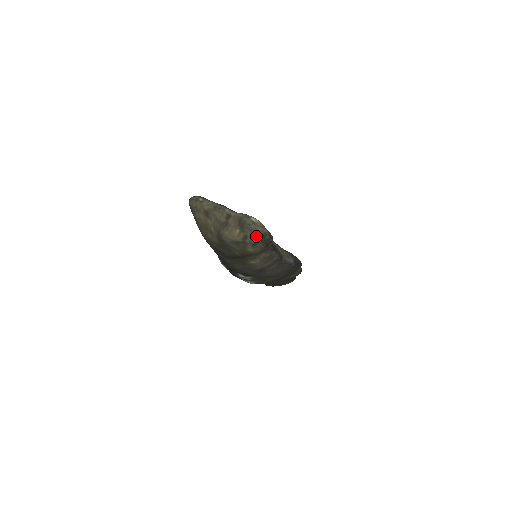
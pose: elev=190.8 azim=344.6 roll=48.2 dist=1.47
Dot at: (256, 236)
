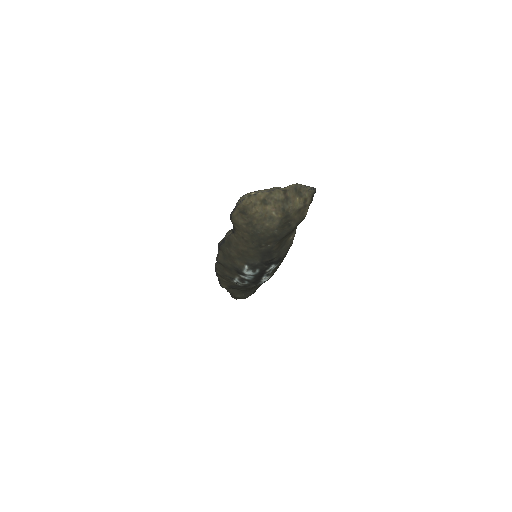
Dot at: (312, 195)
